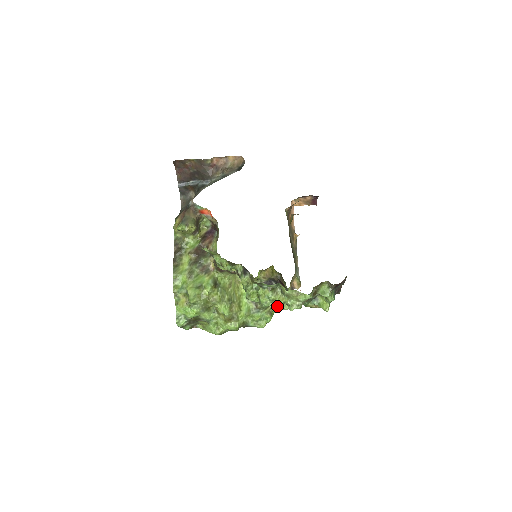
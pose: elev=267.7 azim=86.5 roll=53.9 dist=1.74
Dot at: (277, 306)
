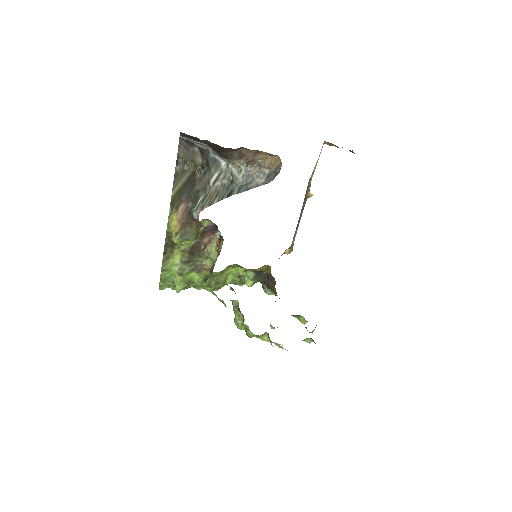
Dot at: occluded
